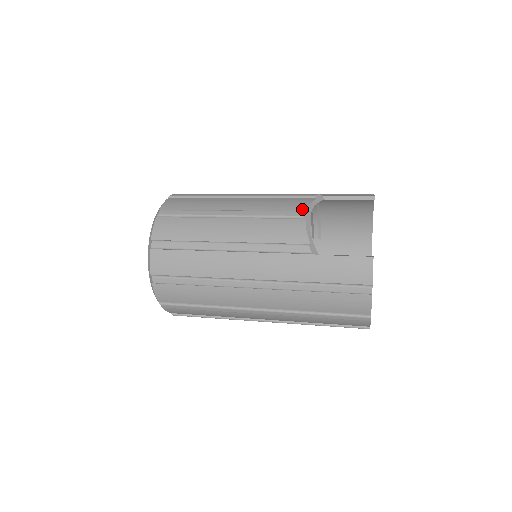
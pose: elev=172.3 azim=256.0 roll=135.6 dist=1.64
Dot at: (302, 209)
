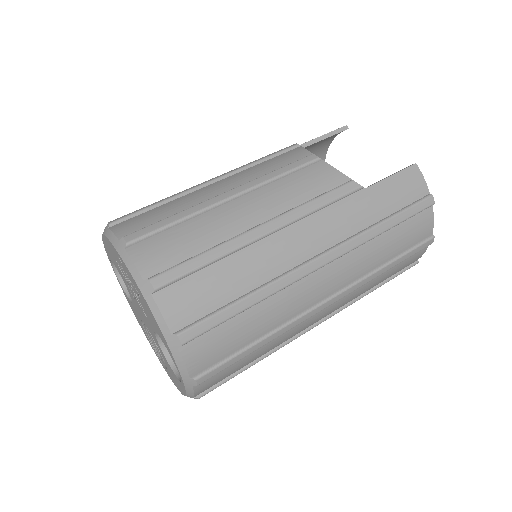
Dot at: (306, 155)
